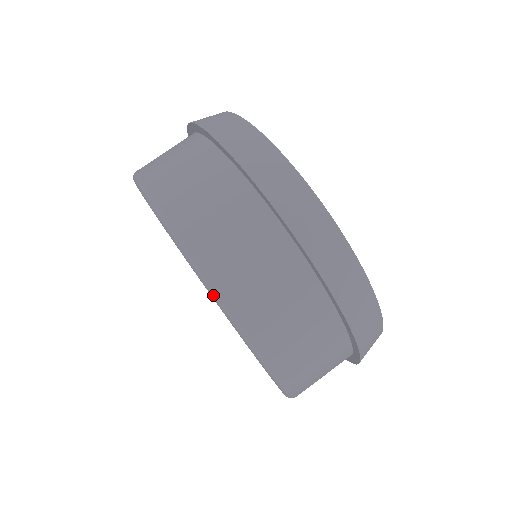
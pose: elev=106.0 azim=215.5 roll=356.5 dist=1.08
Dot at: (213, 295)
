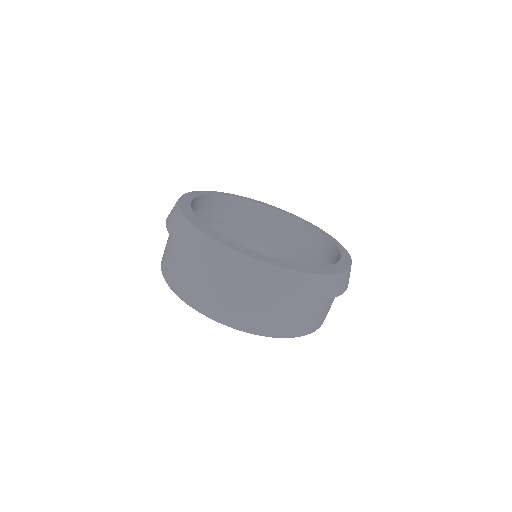
Dot at: occluded
